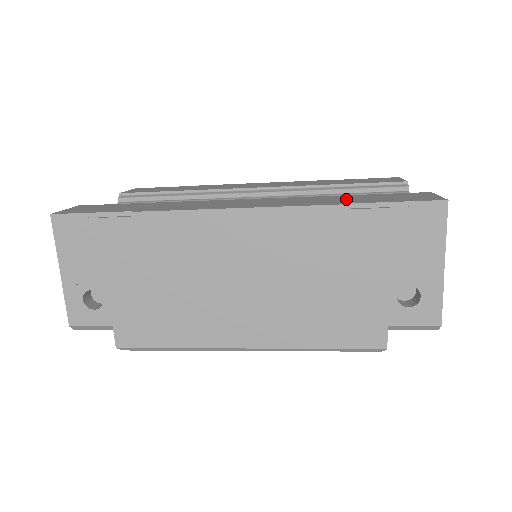
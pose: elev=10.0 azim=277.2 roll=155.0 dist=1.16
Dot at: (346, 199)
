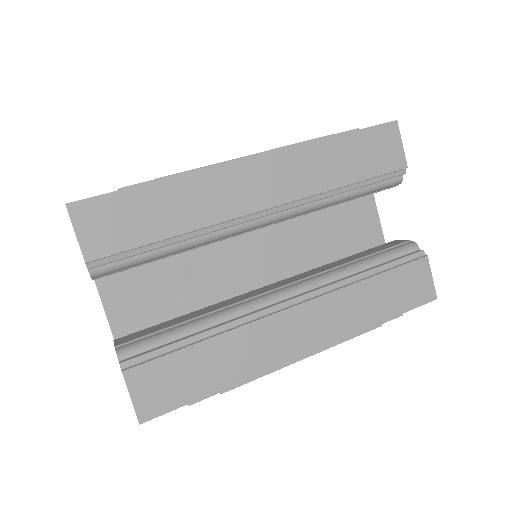
Dot at: (376, 302)
